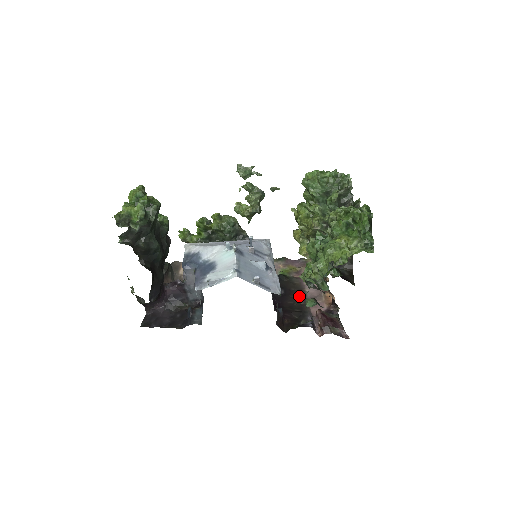
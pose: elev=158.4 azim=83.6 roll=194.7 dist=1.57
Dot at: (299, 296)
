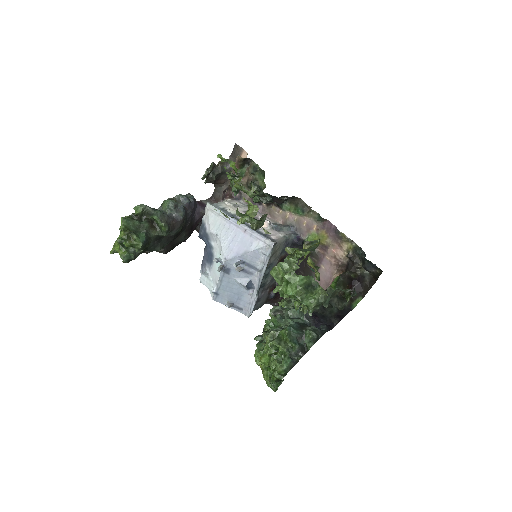
Dot at: occluded
